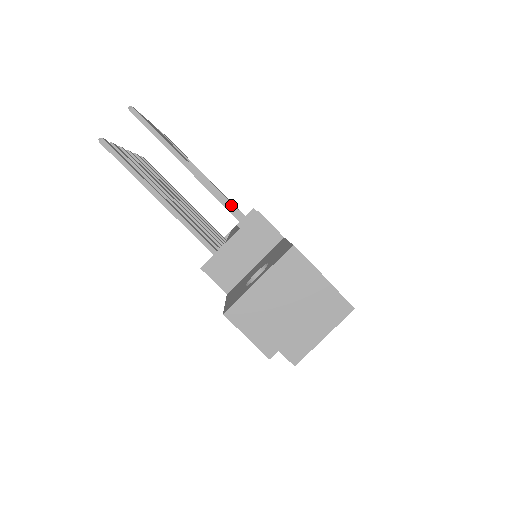
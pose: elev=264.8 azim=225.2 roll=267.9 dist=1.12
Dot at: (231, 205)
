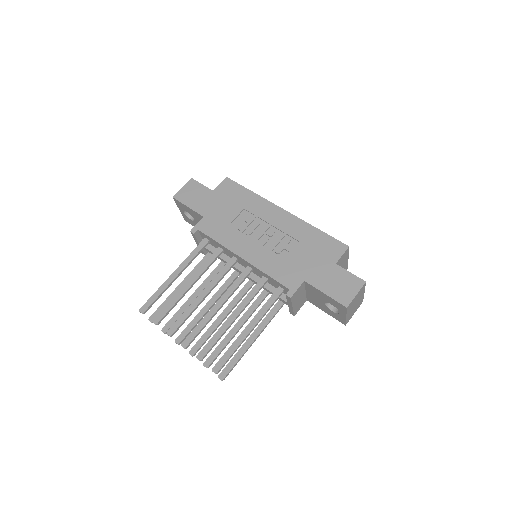
Dot at: (255, 294)
